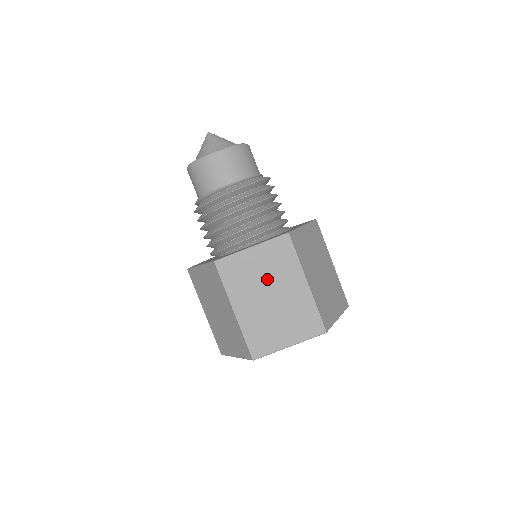
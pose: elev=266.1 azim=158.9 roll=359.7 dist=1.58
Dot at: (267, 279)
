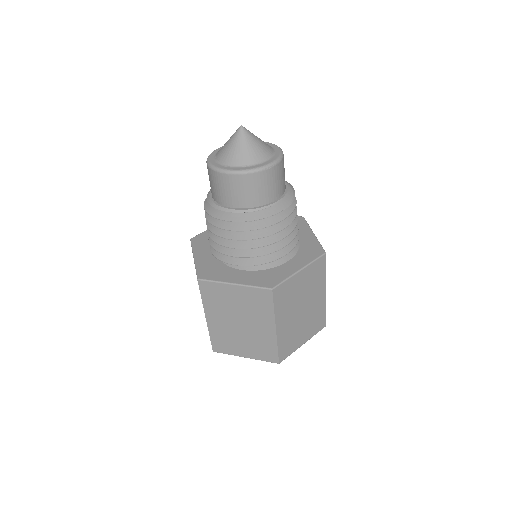
Dot at: (241, 311)
